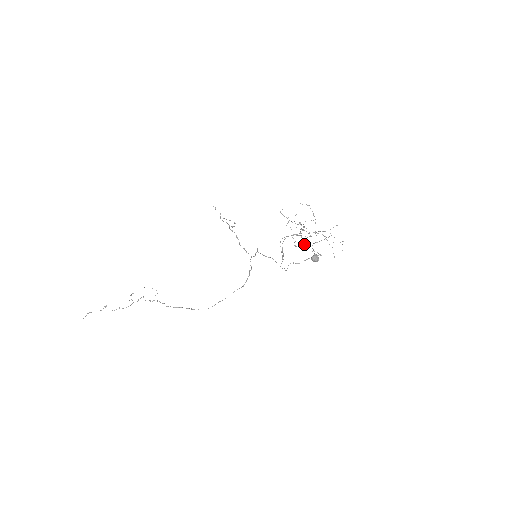
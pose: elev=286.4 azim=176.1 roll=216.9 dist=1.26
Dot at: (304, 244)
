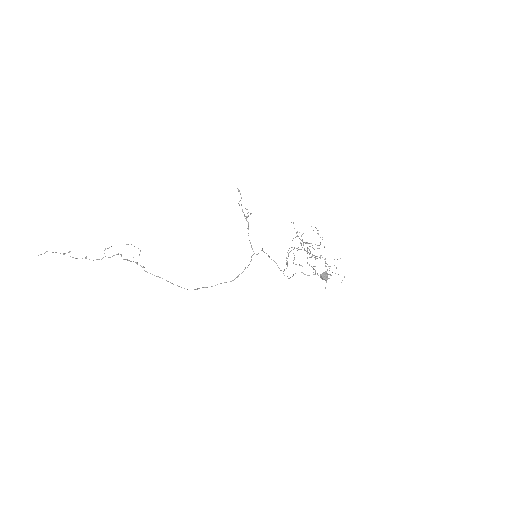
Dot at: (307, 262)
